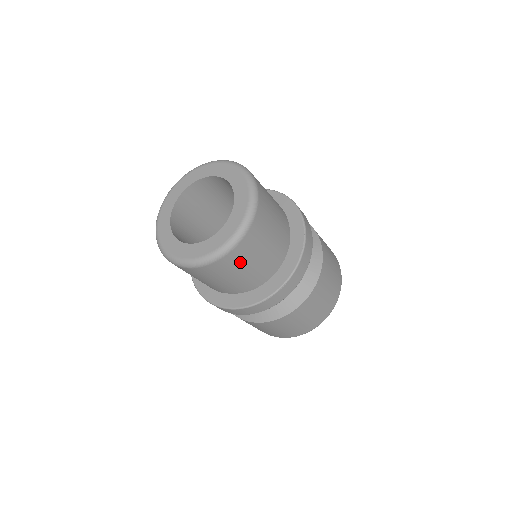
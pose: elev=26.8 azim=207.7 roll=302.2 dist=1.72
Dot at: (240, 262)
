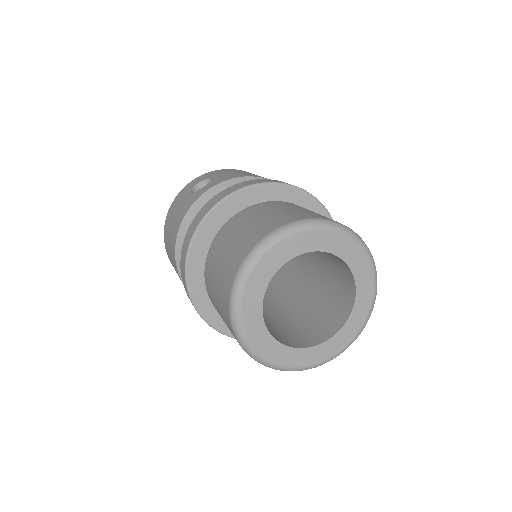
Dot at: occluded
